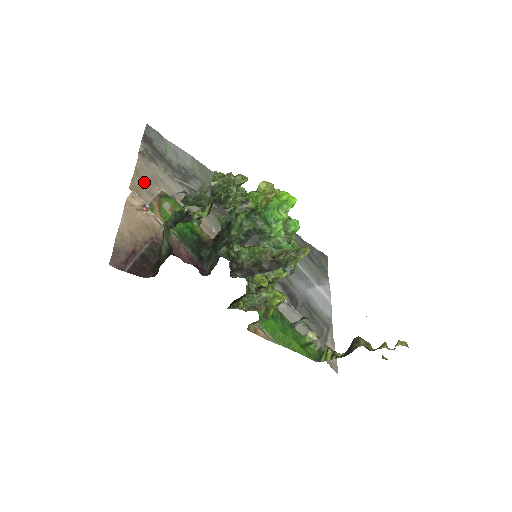
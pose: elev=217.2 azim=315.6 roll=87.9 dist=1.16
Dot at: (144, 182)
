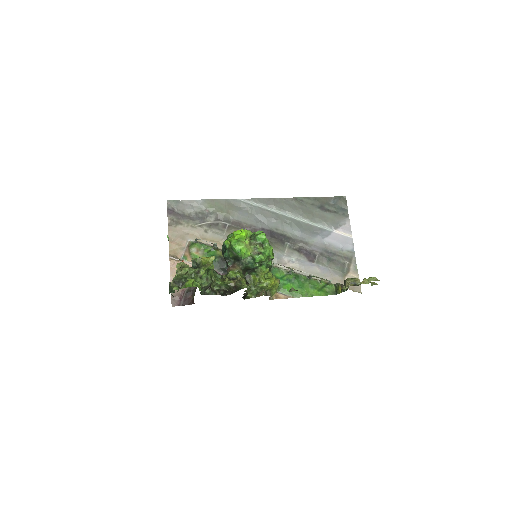
Dot at: (176, 244)
